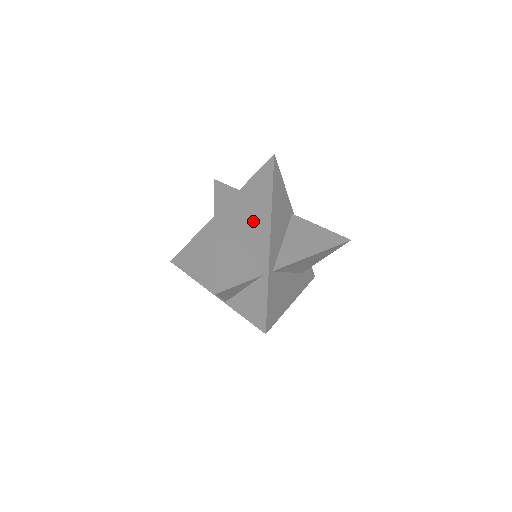
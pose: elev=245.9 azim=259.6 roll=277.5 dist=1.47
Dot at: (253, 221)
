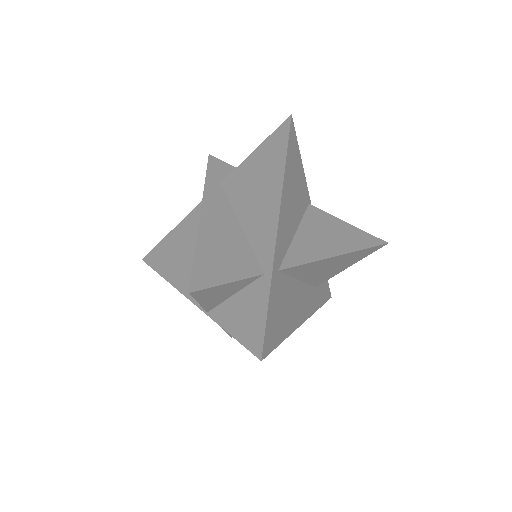
Dot at: (255, 201)
